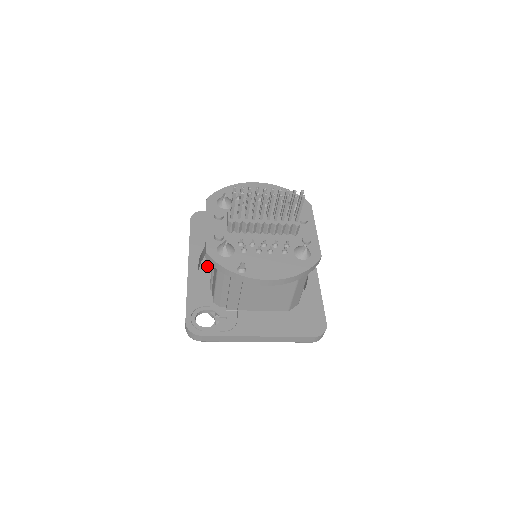
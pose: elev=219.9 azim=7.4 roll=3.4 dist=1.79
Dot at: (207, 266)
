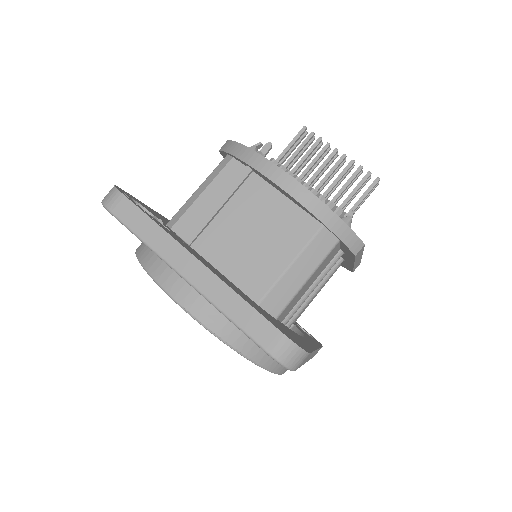
Dot at: occluded
